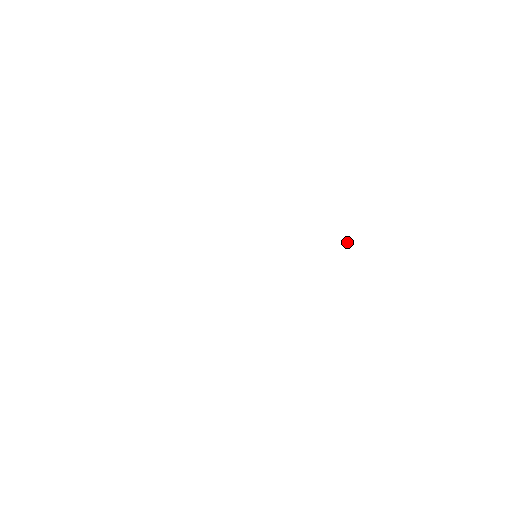
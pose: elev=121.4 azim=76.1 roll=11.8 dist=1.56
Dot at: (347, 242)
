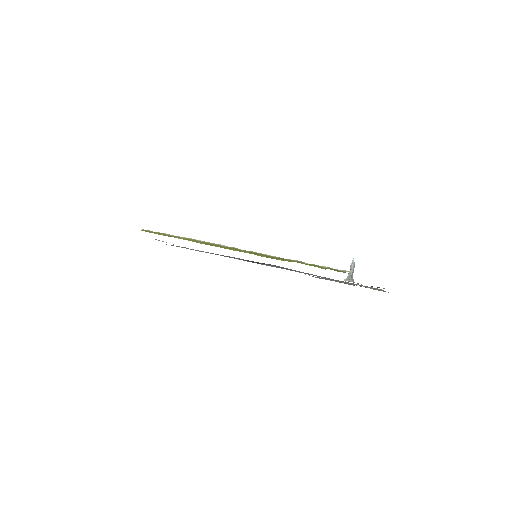
Dot at: (353, 266)
